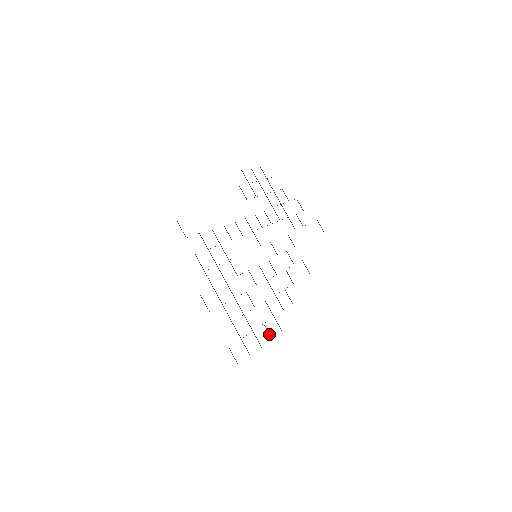
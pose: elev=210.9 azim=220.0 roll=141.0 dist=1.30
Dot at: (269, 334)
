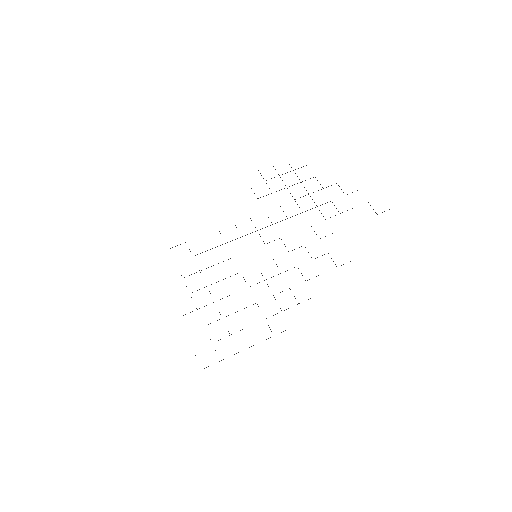
Dot at: occluded
